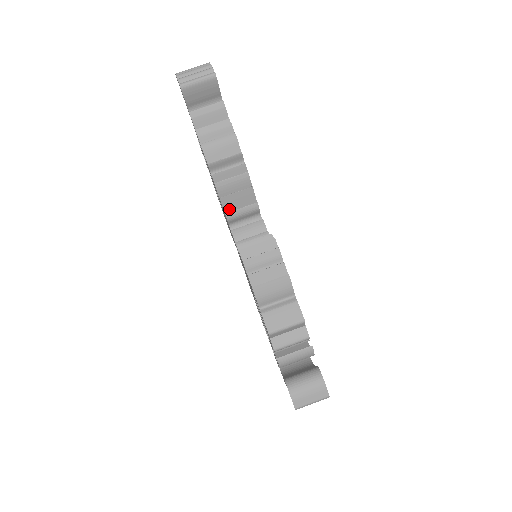
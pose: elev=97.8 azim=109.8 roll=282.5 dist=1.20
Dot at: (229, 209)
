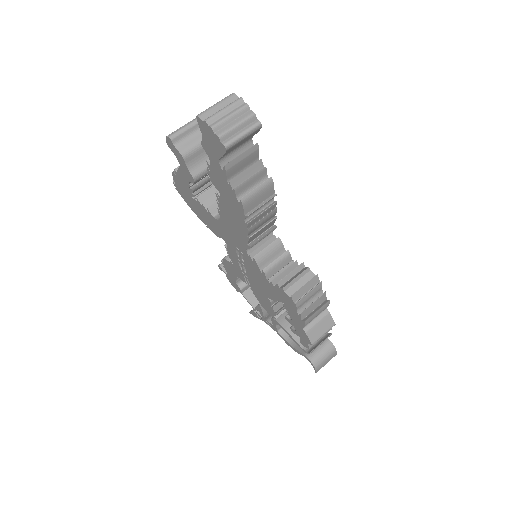
Dot at: (252, 240)
